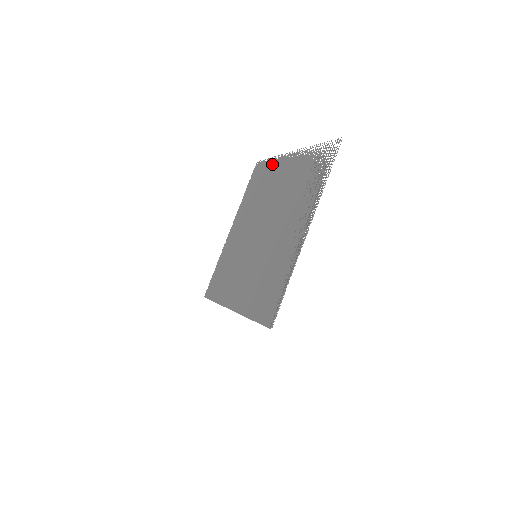
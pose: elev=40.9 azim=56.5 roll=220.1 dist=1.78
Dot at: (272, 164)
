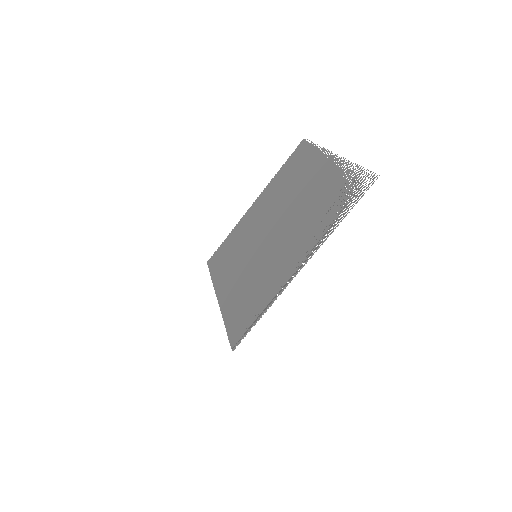
Dot at: (312, 154)
